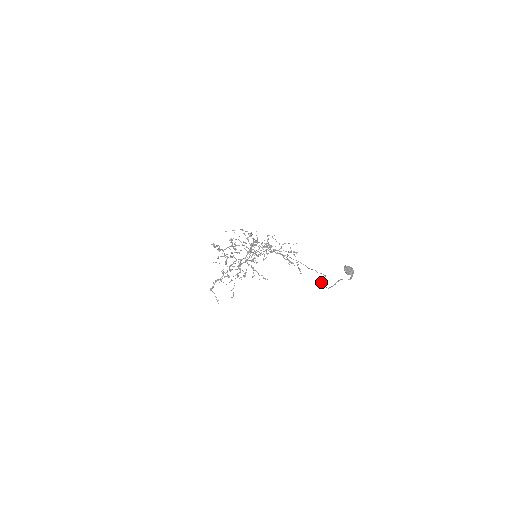
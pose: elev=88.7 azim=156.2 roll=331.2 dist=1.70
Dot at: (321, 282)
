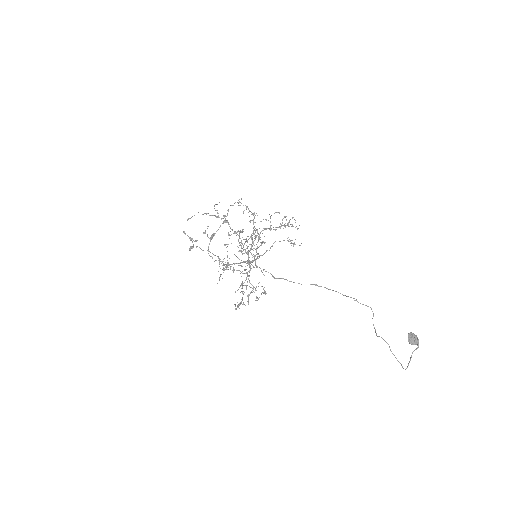
Dot at: occluded
